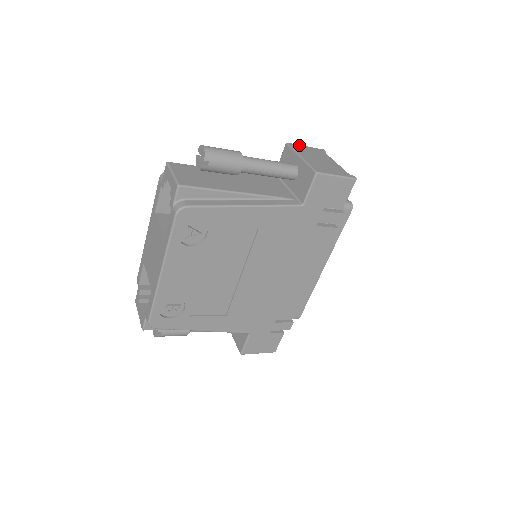
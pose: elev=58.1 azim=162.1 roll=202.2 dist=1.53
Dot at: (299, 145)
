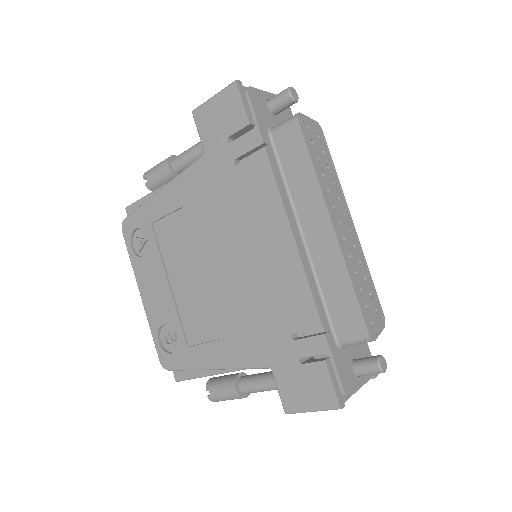
Dot at: occluded
